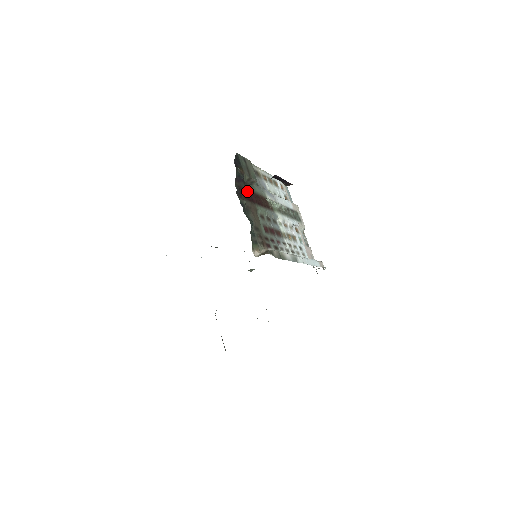
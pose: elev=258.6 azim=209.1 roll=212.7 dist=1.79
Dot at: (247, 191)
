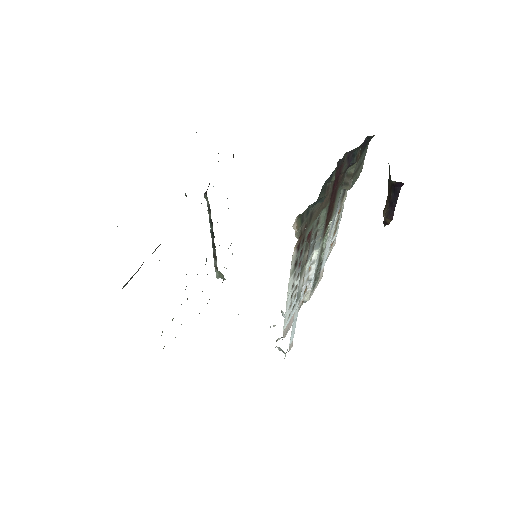
Dot at: (338, 181)
